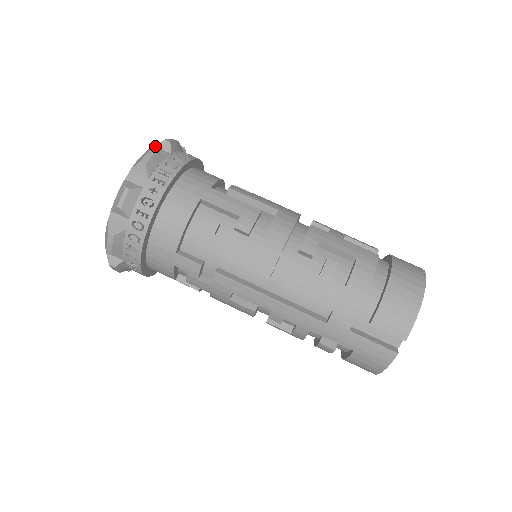
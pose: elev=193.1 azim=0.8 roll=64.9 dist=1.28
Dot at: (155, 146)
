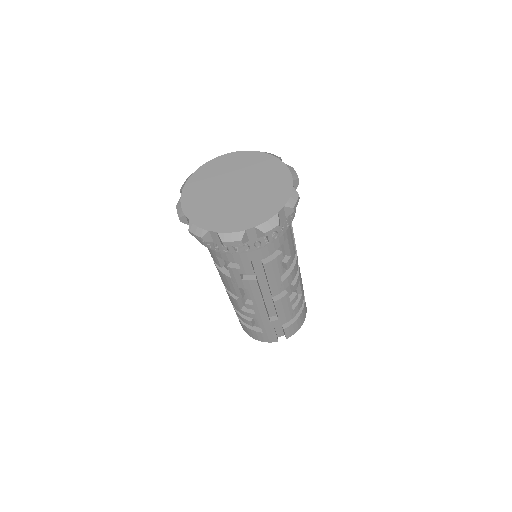
Dot at: (293, 181)
